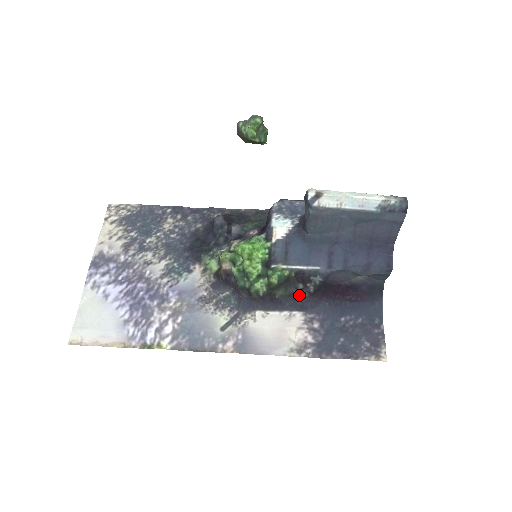
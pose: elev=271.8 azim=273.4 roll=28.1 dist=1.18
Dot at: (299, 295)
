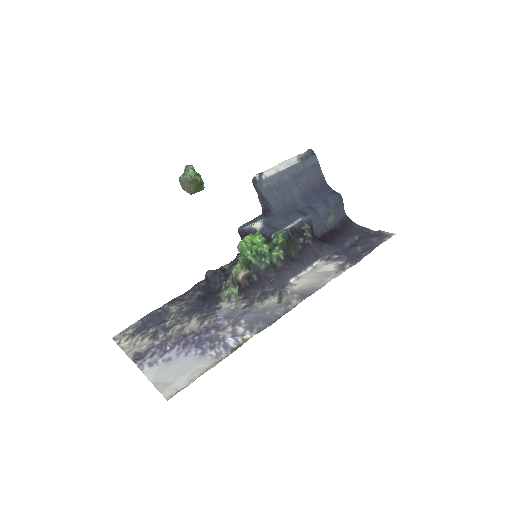
Dot at: (306, 248)
